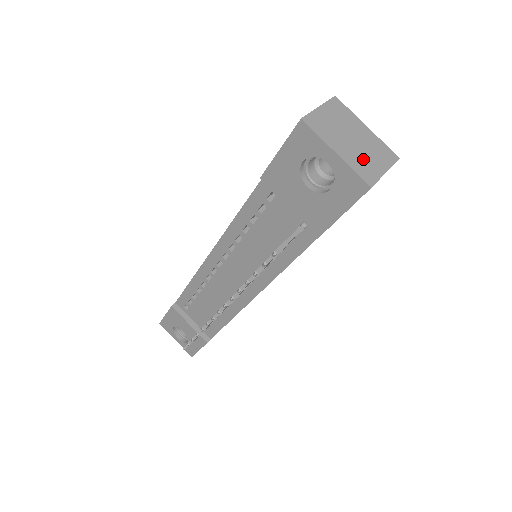
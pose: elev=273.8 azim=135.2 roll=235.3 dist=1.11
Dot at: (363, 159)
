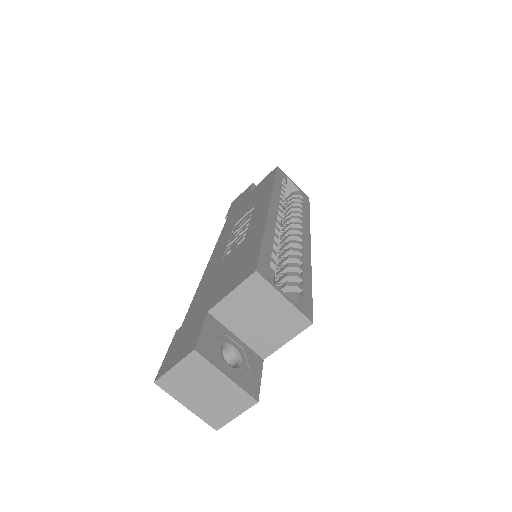
Dot at: (214, 409)
